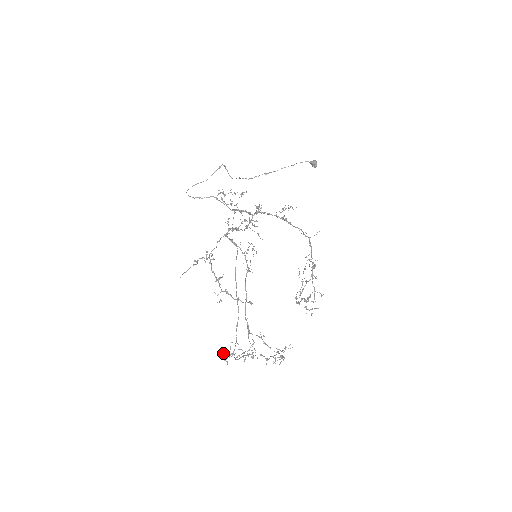
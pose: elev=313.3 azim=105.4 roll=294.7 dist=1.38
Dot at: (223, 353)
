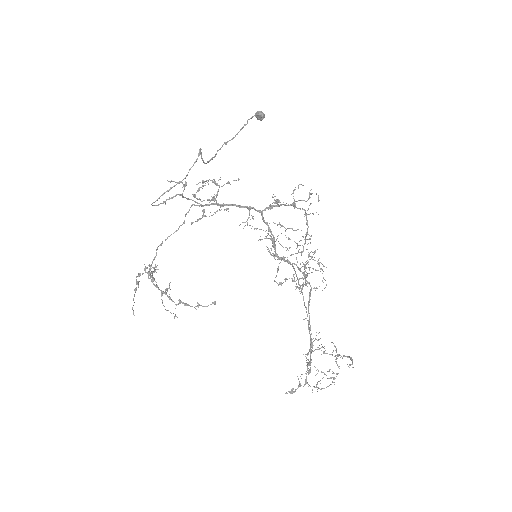
Dot at: occluded
